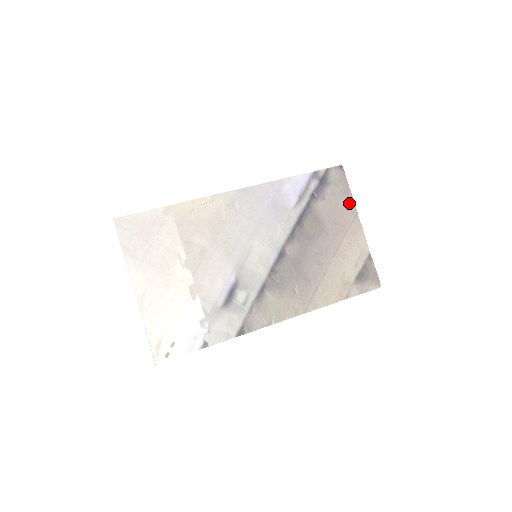
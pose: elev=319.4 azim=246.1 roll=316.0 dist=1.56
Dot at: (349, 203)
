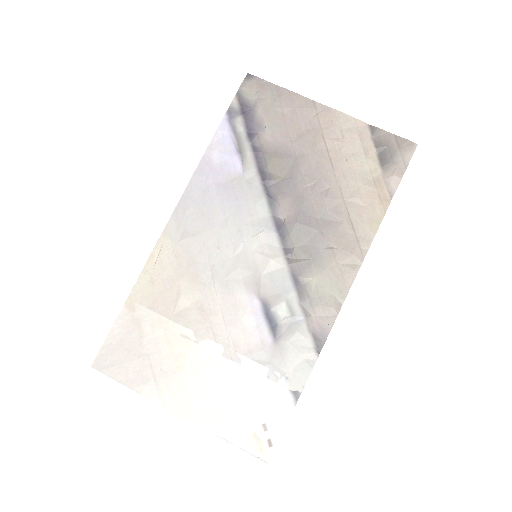
Dot at: (294, 101)
